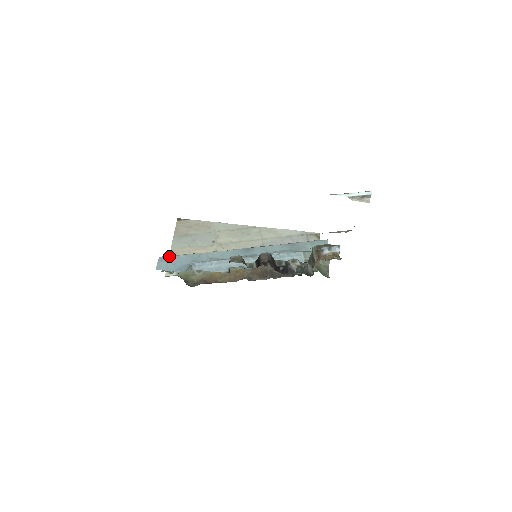
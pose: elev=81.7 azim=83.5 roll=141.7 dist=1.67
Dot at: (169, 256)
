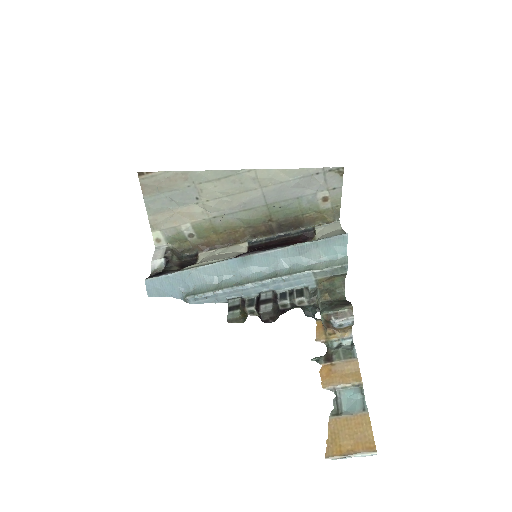
Dot at: (155, 279)
